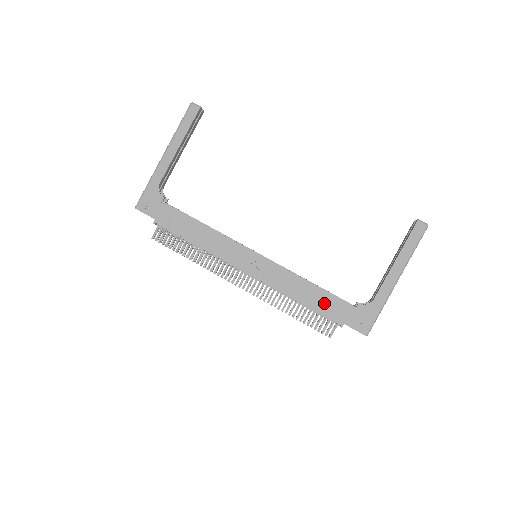
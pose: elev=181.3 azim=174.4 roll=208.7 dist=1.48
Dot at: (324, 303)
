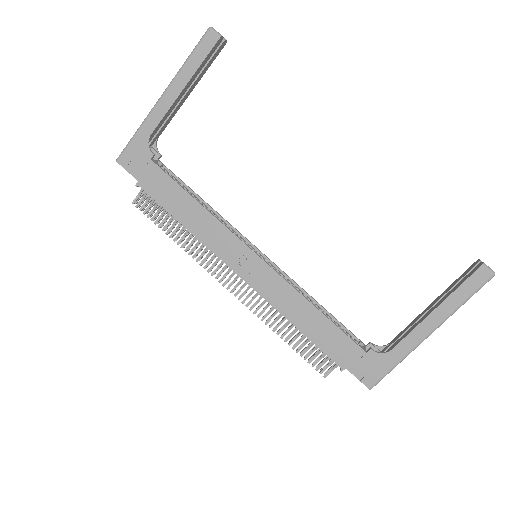
Dot at: (327, 337)
